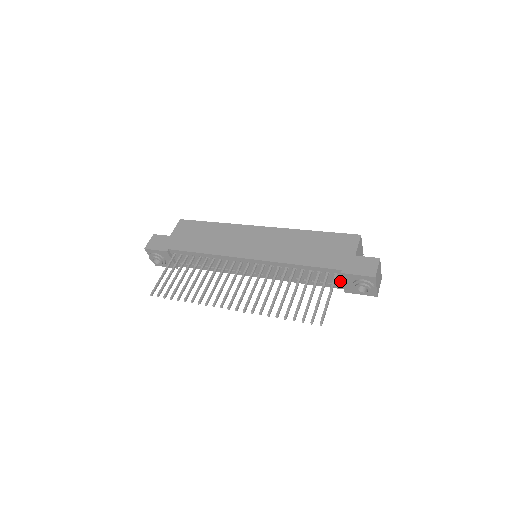
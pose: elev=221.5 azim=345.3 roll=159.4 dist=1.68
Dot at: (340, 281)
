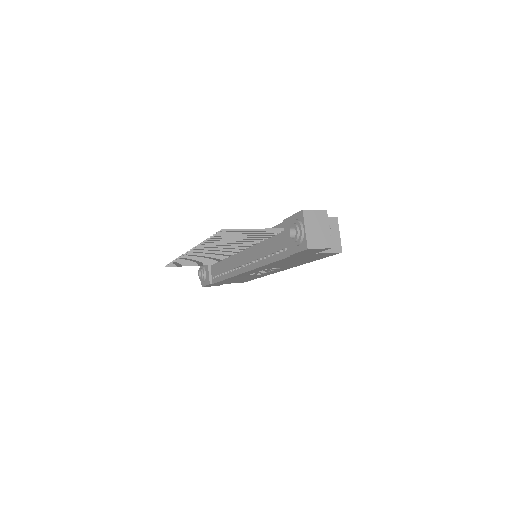
Dot at: occluded
